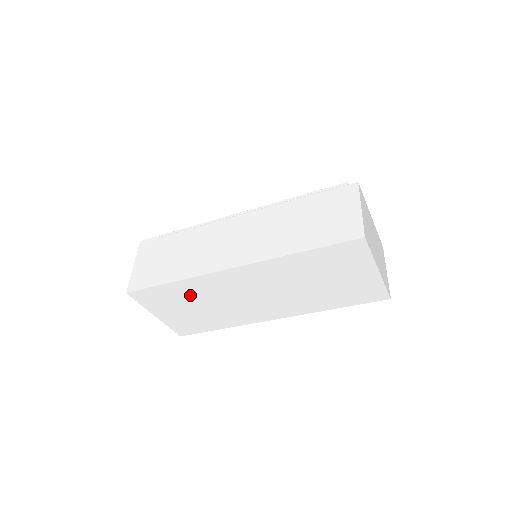
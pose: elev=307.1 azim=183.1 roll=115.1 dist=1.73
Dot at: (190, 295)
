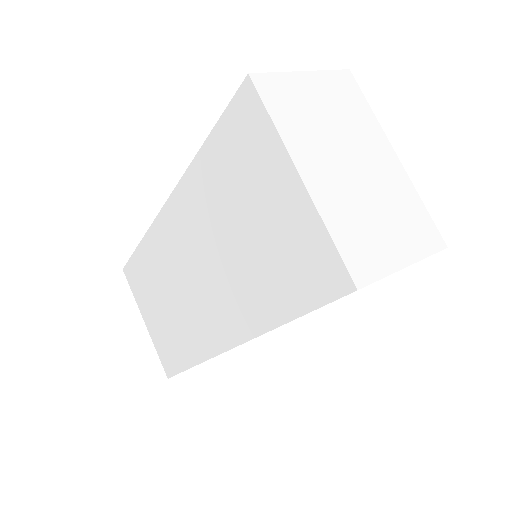
Dot at: (154, 274)
